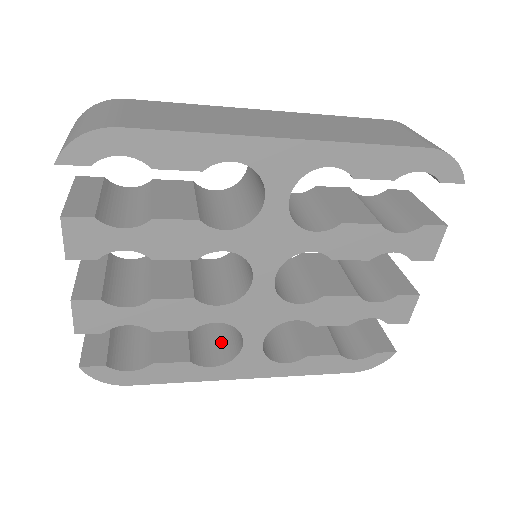
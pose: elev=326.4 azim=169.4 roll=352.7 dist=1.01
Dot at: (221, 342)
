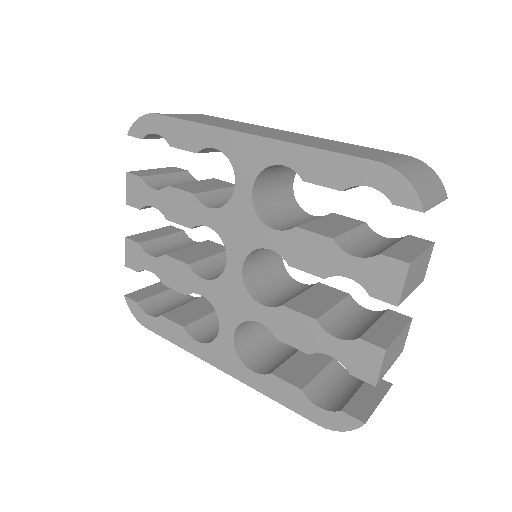
Dot at: occluded
